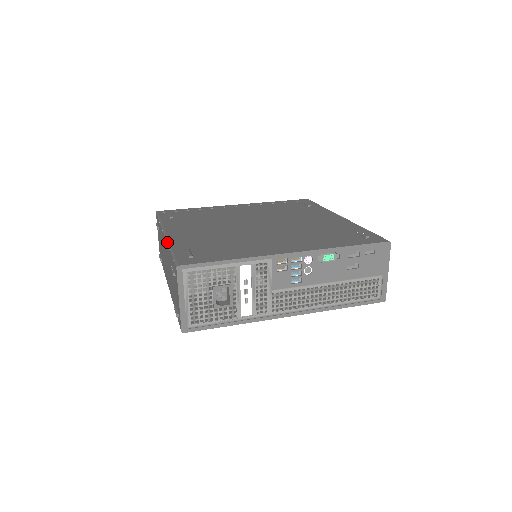
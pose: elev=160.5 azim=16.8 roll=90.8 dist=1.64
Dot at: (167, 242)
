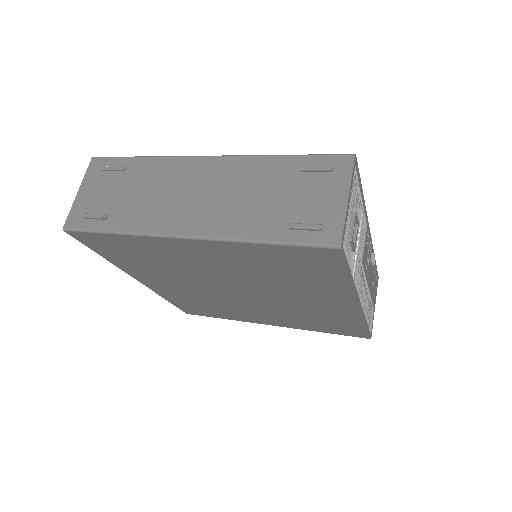
Dot at: occluded
